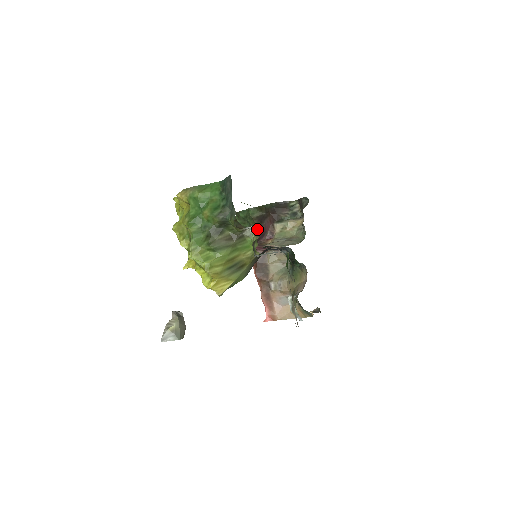
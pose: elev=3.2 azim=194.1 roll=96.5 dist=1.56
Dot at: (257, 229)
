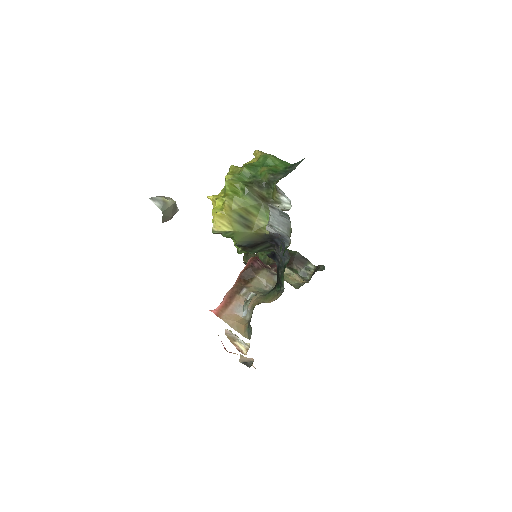
Dot at: (286, 209)
